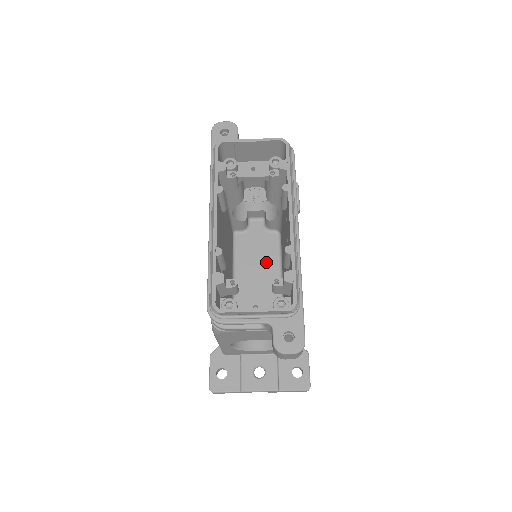
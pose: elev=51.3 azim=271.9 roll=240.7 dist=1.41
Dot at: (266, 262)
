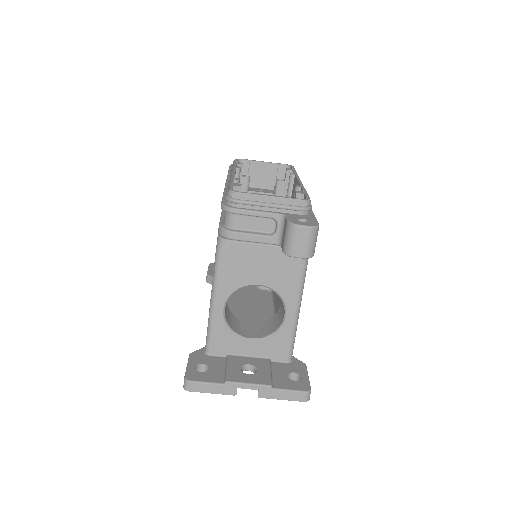
Dot at: (258, 304)
